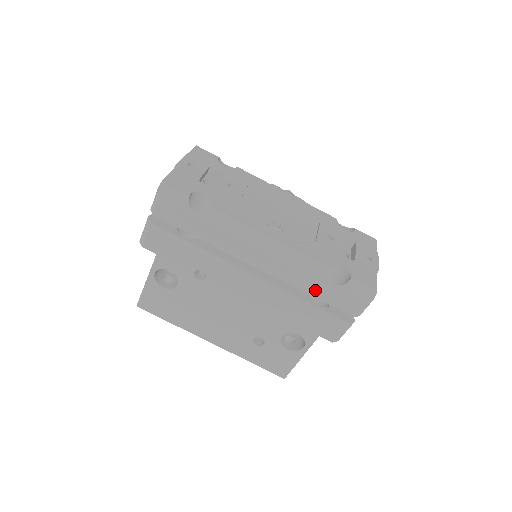
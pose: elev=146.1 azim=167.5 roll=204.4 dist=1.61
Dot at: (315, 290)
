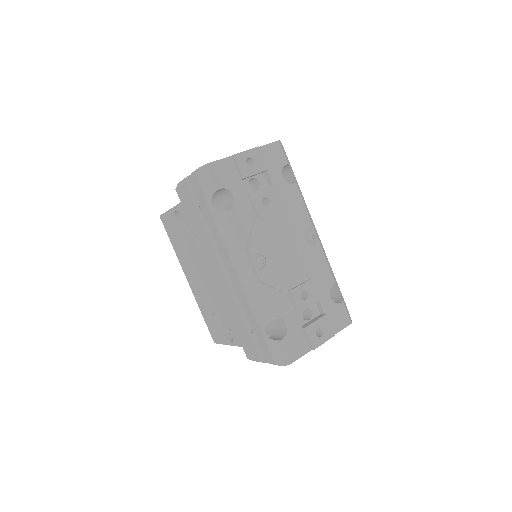
Dot at: (252, 323)
